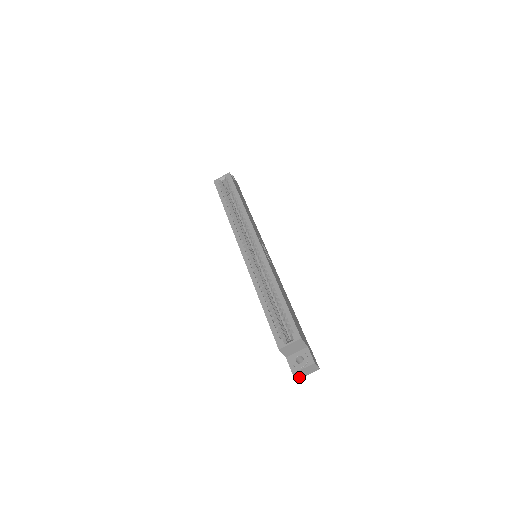
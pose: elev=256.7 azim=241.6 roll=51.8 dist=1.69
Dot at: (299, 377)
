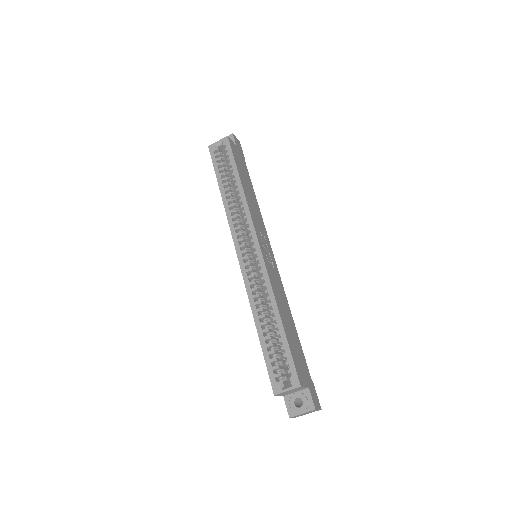
Dot at: (297, 416)
